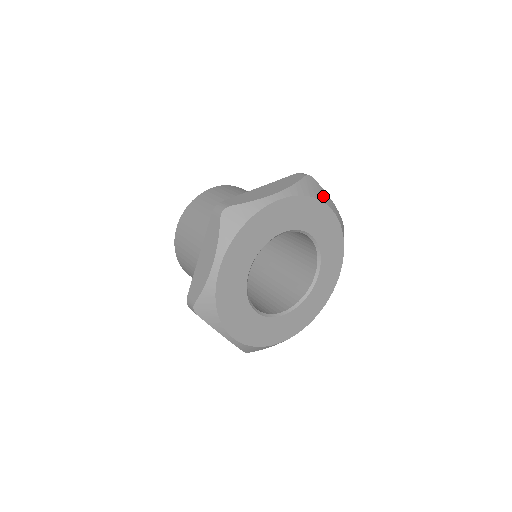
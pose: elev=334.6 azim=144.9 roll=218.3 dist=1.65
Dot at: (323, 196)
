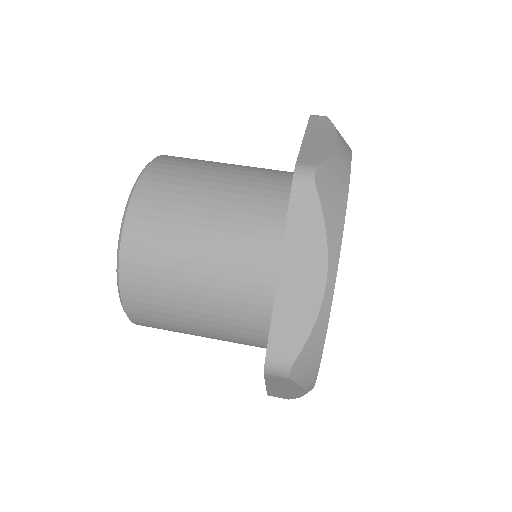
Dot at: (340, 171)
